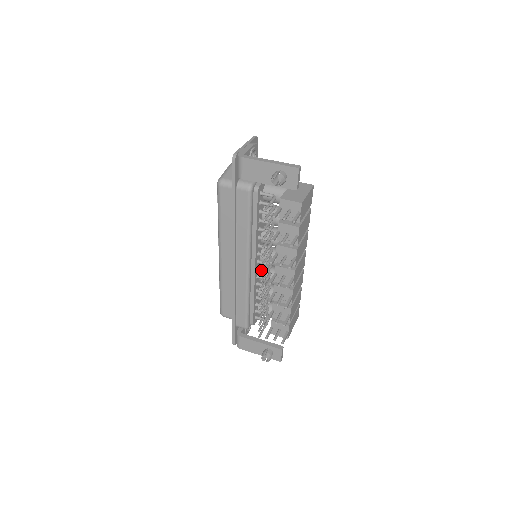
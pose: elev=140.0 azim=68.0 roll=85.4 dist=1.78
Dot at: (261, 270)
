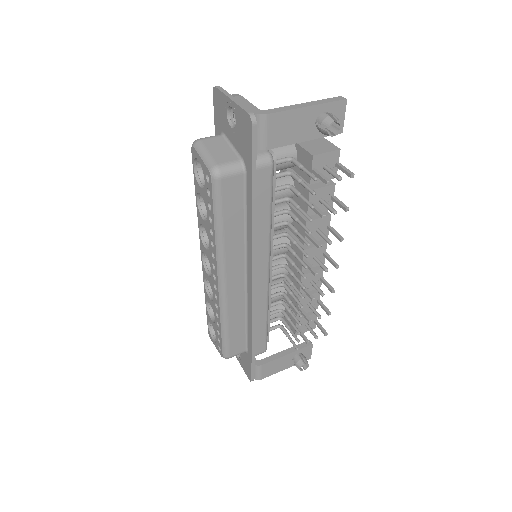
Dot at: (273, 269)
